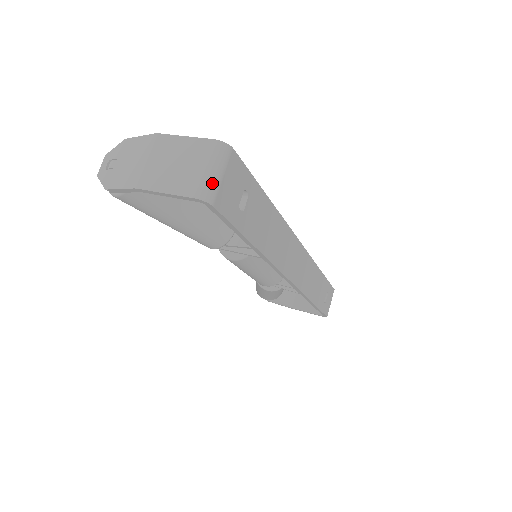
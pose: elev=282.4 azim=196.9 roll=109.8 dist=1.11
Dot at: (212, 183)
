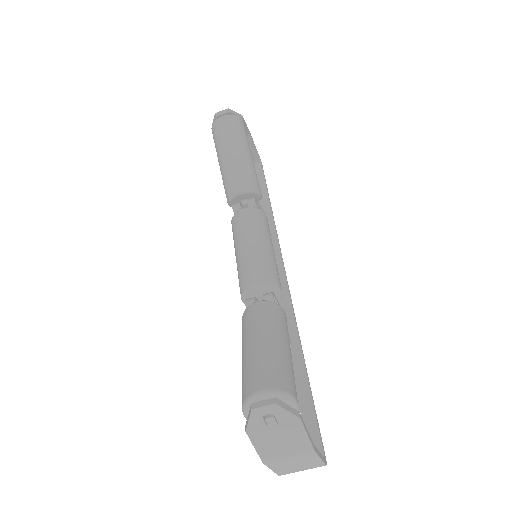
Dot at: occluded
